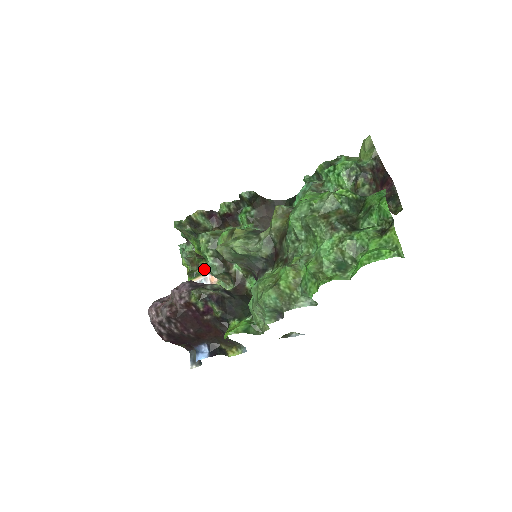
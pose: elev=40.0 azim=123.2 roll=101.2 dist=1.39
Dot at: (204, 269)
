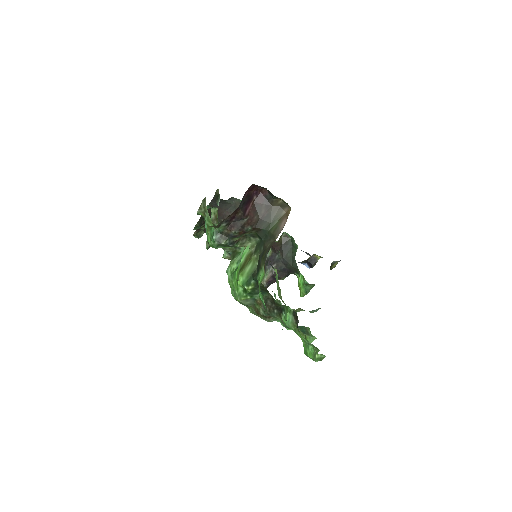
Dot at: occluded
